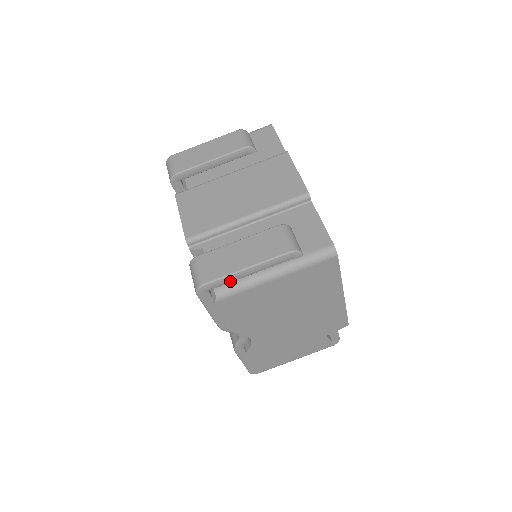
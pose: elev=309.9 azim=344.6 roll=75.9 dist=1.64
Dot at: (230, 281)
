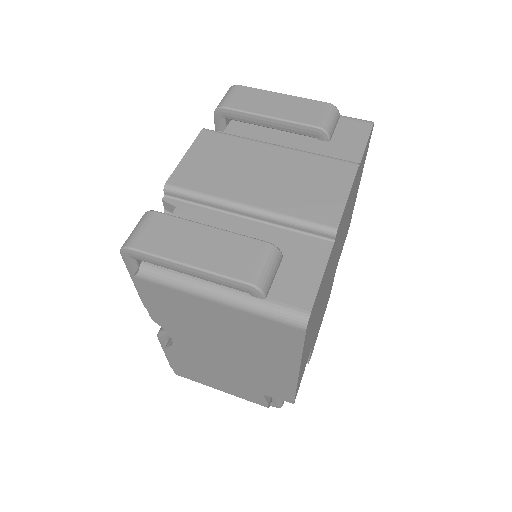
Dot at: (164, 266)
